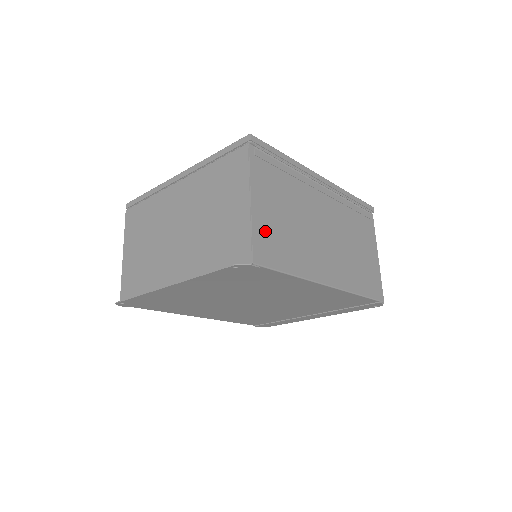
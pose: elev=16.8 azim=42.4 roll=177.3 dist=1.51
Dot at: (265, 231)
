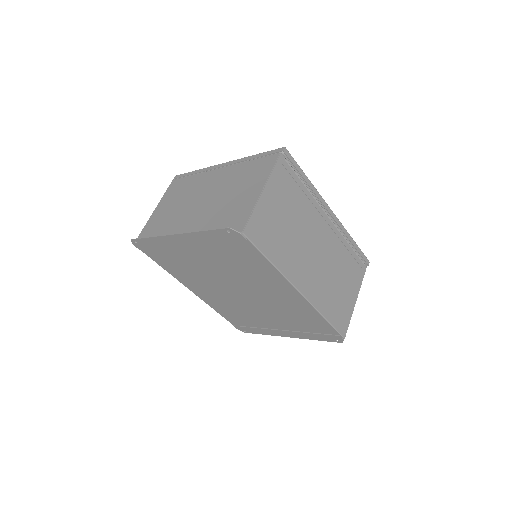
Dot at: (264, 218)
